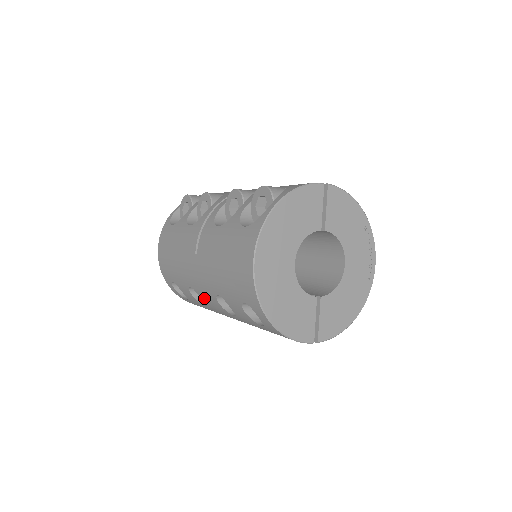
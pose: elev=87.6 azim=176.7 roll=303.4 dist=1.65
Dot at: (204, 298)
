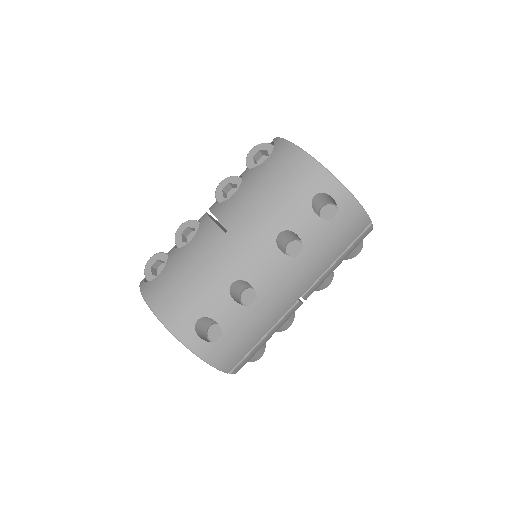
Dot at: (256, 275)
